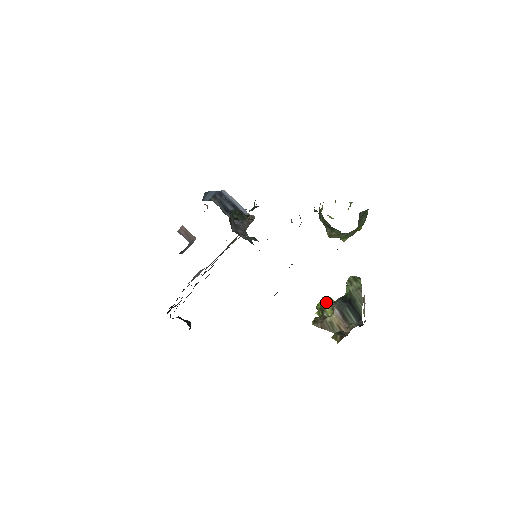
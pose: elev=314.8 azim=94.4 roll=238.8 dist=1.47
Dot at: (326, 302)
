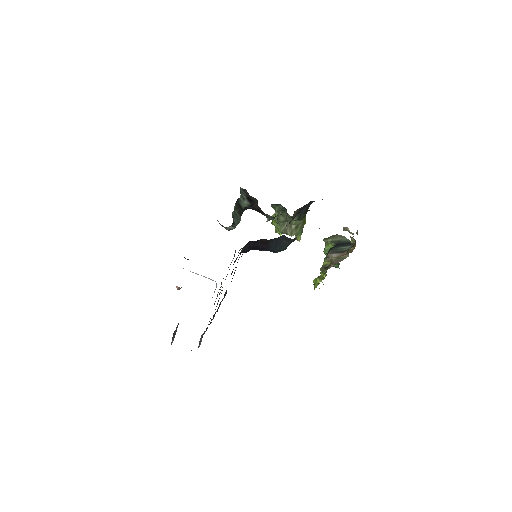
Dot at: occluded
